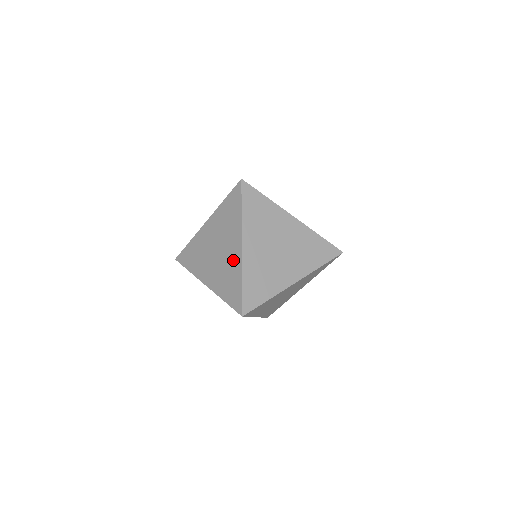
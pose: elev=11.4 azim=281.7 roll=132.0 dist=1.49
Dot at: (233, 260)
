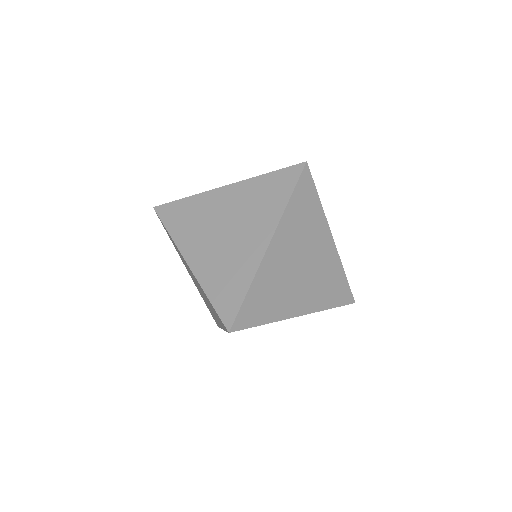
Dot at: occluded
